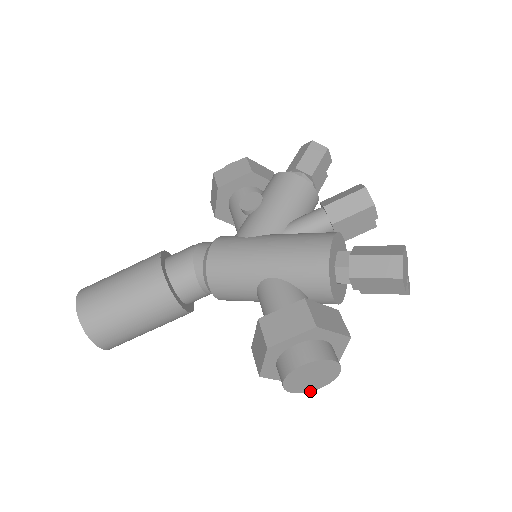
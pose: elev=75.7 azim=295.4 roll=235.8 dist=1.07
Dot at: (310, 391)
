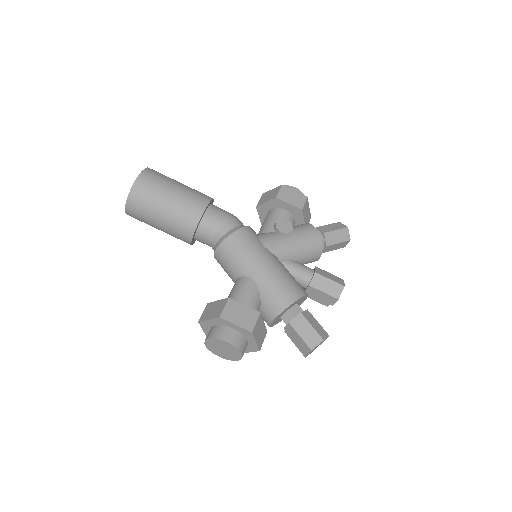
Dot at: (214, 353)
